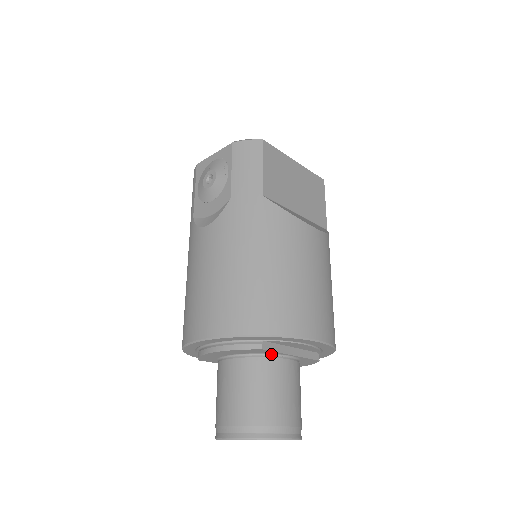
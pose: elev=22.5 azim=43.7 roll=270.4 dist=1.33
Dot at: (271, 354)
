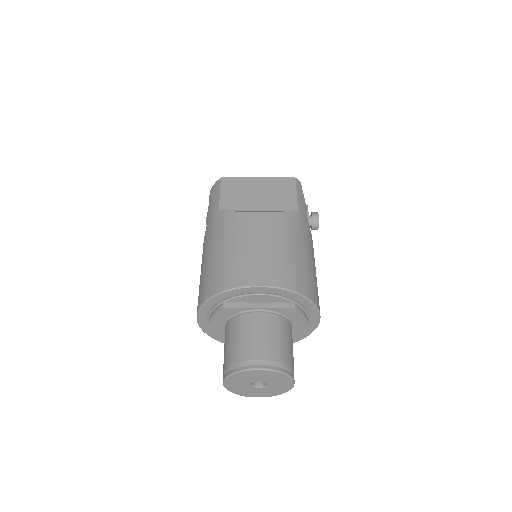
Dot at: (241, 312)
